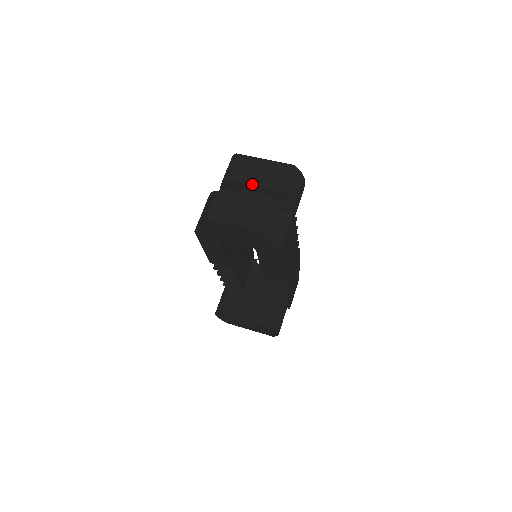
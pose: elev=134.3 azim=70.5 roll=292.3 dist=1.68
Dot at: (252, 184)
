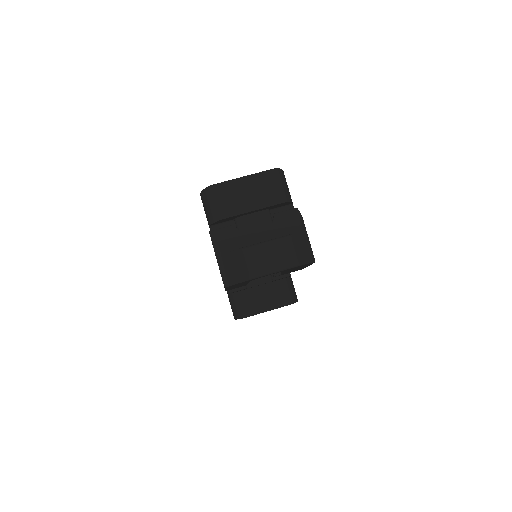
Dot at: (249, 210)
